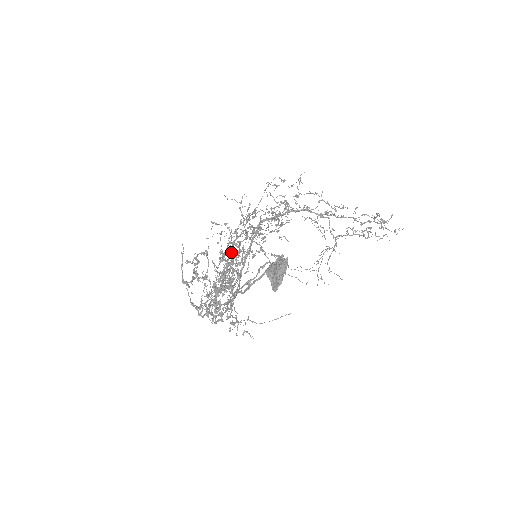
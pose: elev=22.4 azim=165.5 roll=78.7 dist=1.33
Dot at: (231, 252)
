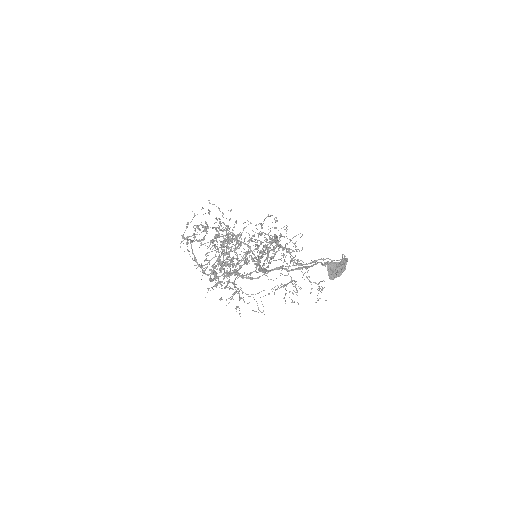
Dot at: (251, 240)
